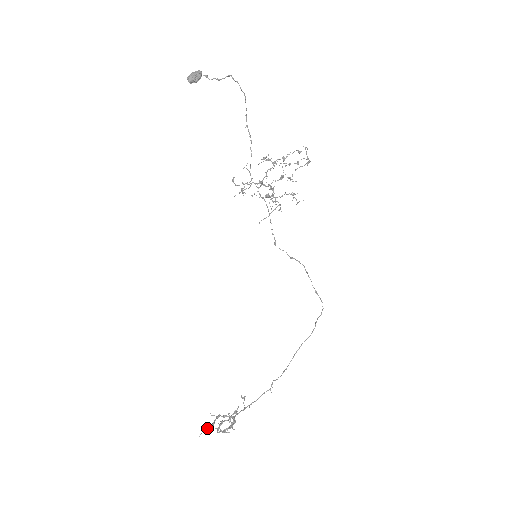
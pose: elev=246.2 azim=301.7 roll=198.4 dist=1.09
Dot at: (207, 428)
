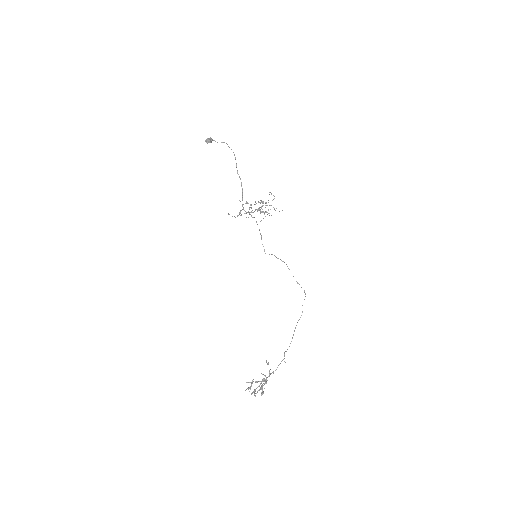
Dot at: (248, 388)
